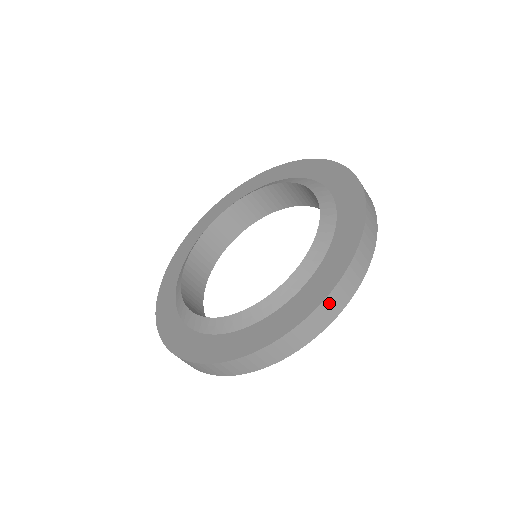
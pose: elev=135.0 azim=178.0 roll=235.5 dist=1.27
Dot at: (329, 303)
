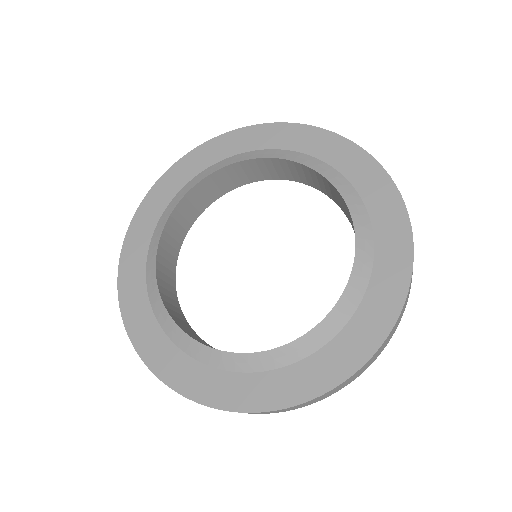
Dot at: (183, 395)
